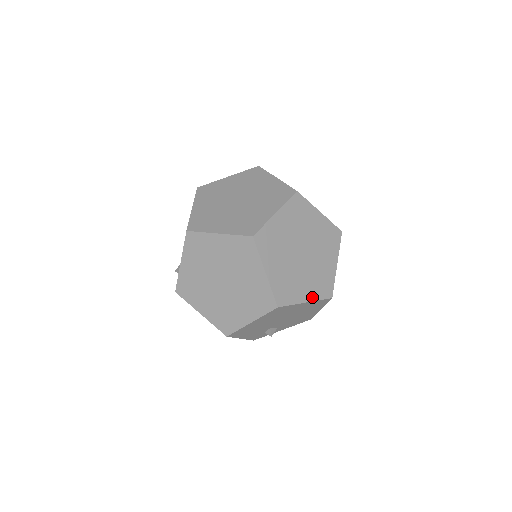
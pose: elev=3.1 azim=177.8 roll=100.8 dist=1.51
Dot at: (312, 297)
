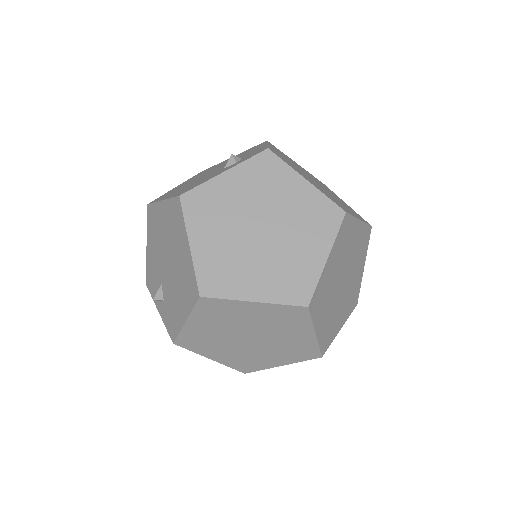
Dot at: (345, 319)
